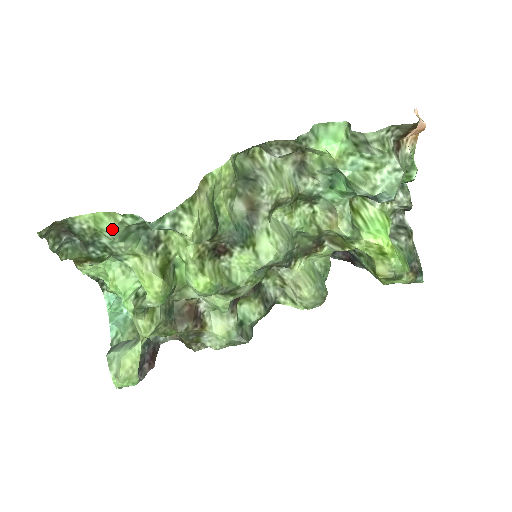
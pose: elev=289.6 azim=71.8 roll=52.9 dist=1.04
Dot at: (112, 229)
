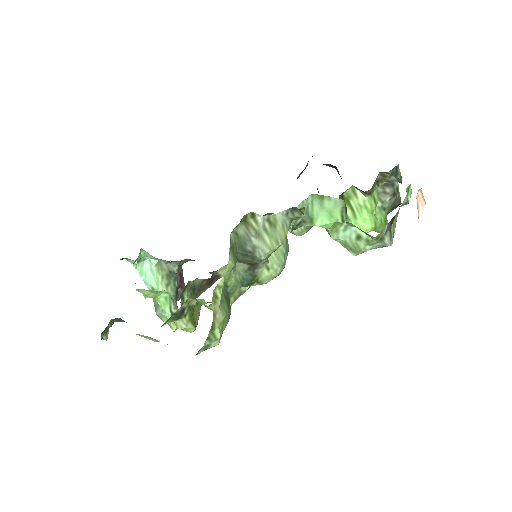
Dot at: (154, 341)
